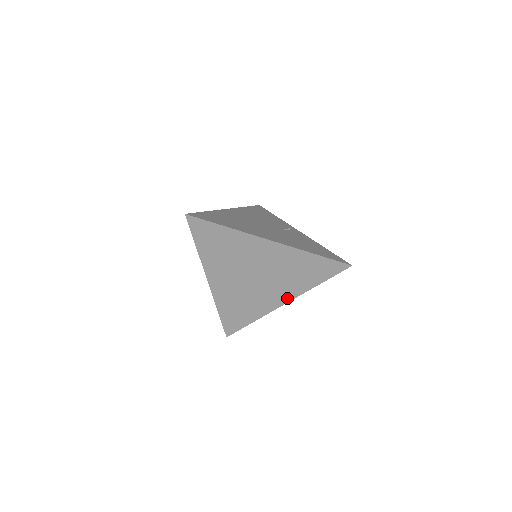
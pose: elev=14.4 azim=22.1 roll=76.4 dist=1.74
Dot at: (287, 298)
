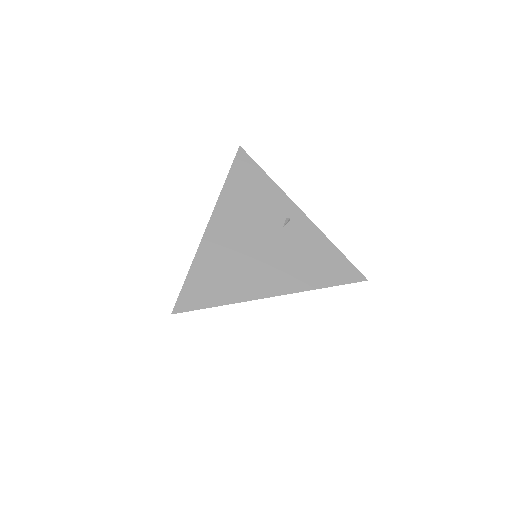
Dot at: occluded
